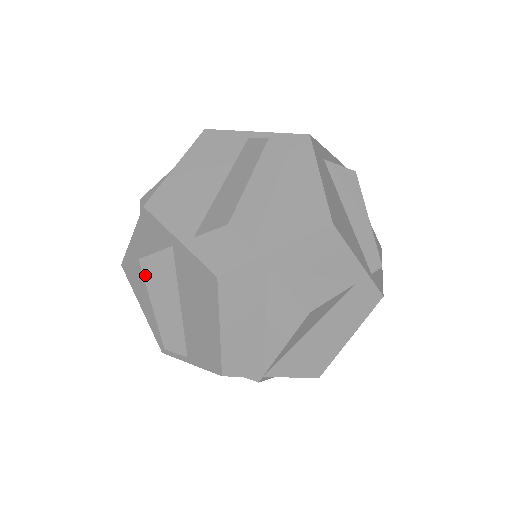
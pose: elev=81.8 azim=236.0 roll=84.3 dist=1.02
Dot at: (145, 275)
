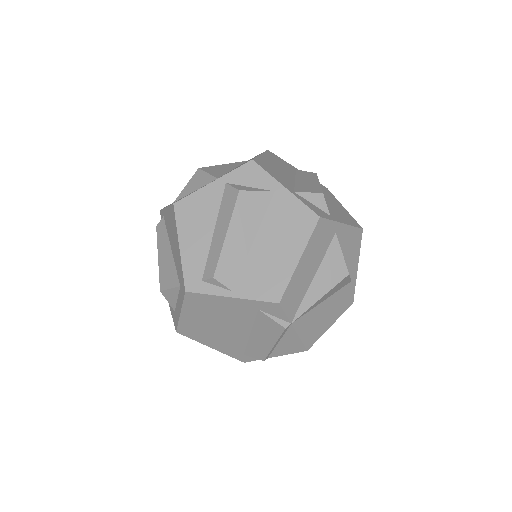
Dot at: (237, 205)
